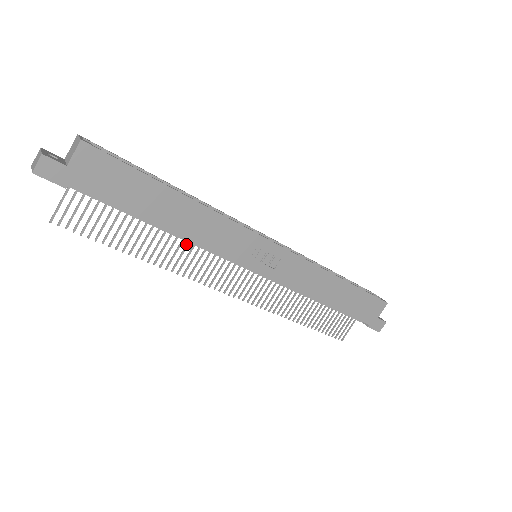
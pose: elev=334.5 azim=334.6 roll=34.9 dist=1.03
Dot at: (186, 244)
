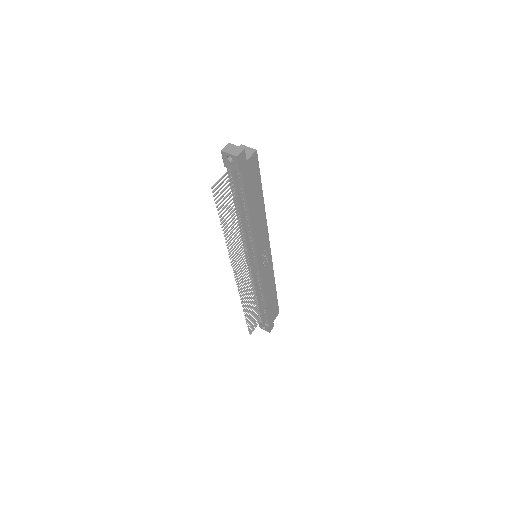
Dot at: (239, 234)
